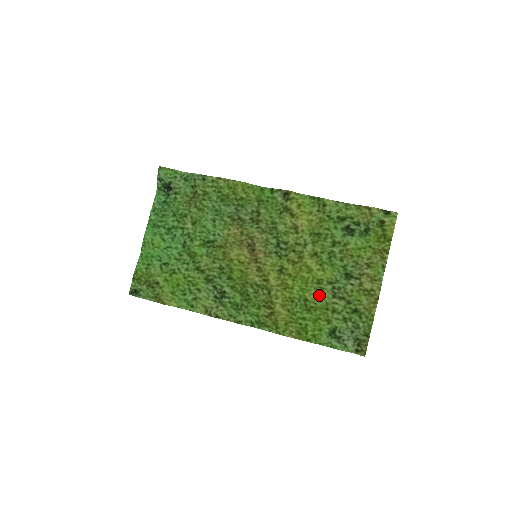
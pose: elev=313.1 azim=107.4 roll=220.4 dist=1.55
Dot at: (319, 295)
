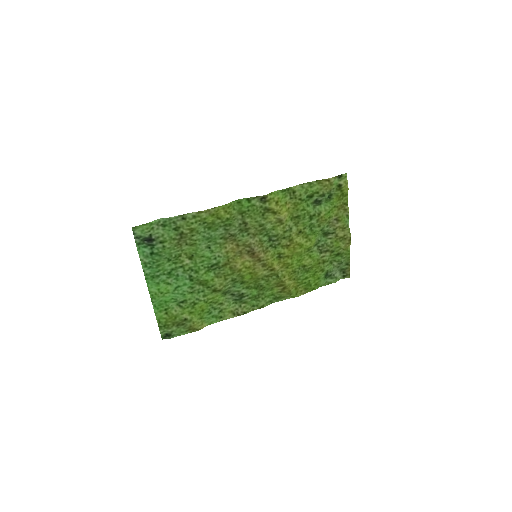
Dot at: (312, 258)
